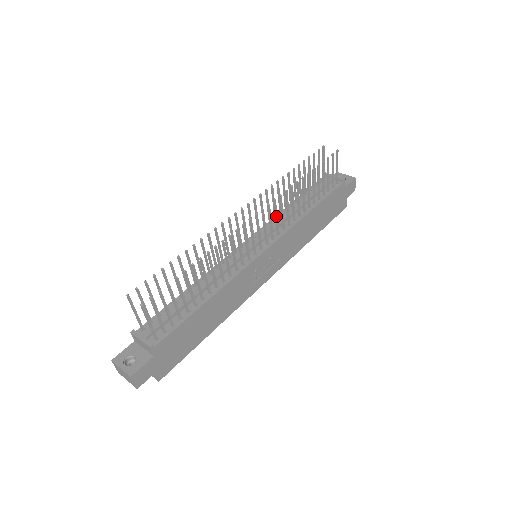
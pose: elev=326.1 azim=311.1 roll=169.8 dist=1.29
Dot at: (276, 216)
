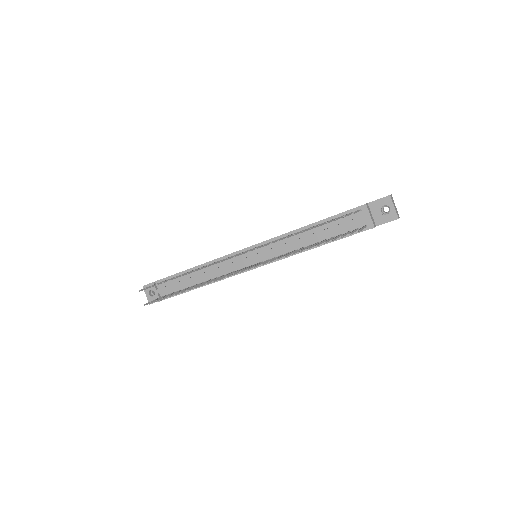
Dot at: (267, 262)
